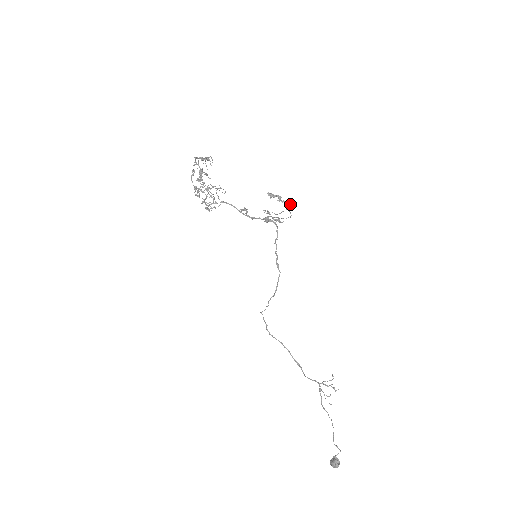
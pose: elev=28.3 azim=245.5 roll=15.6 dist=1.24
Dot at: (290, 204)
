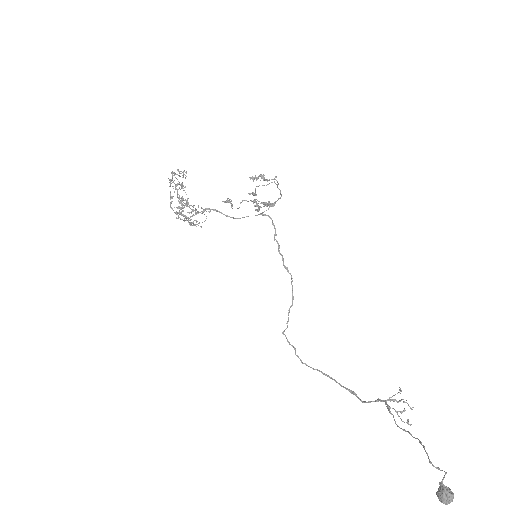
Dot at: (276, 180)
